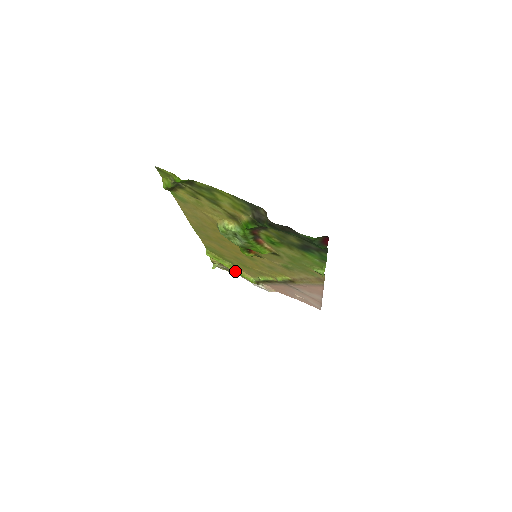
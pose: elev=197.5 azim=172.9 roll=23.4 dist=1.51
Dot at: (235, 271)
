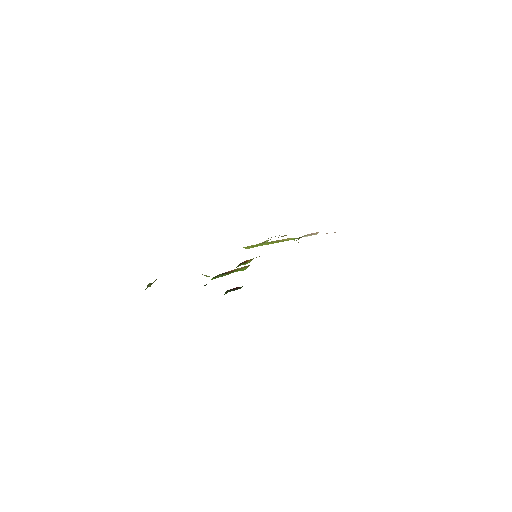
Dot at: (277, 242)
